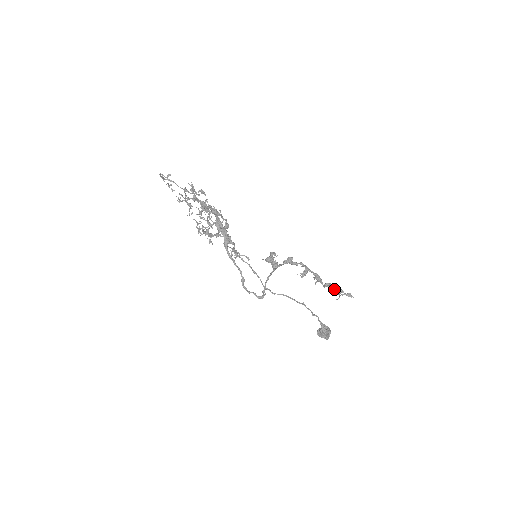
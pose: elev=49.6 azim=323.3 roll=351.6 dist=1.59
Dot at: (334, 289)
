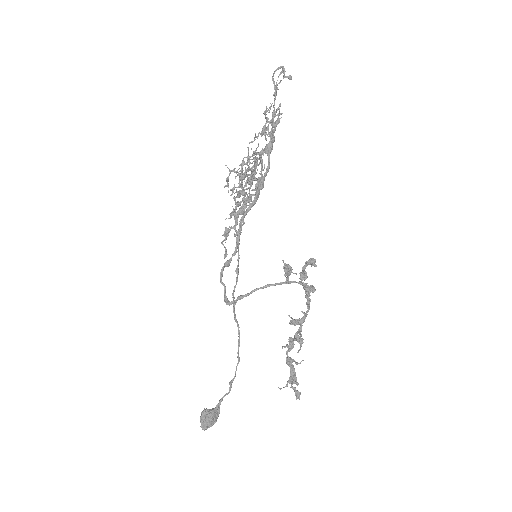
Dot at: (291, 372)
